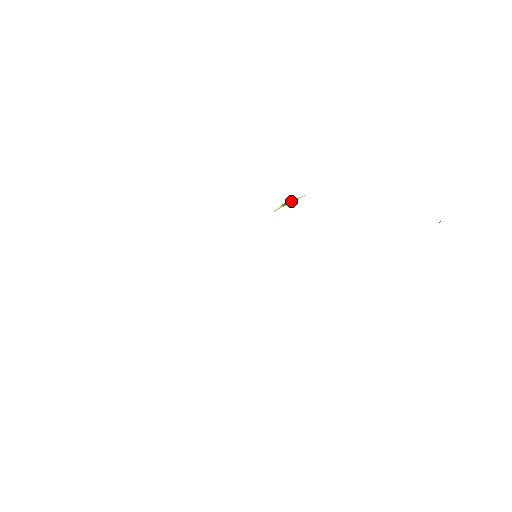
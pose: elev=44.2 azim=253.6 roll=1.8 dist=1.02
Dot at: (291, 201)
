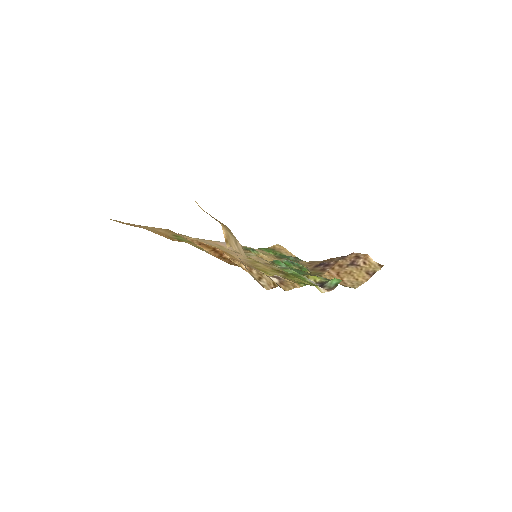
Dot at: (302, 279)
